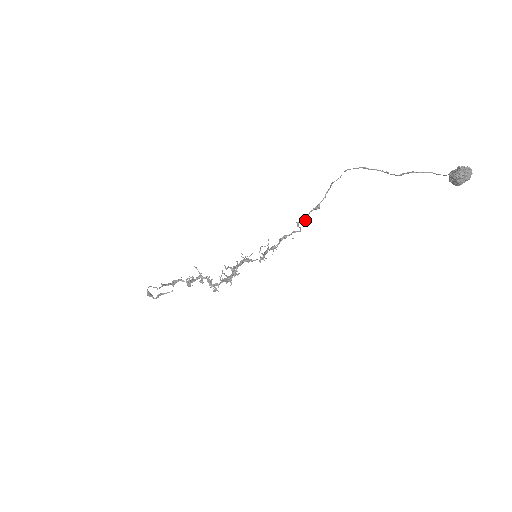
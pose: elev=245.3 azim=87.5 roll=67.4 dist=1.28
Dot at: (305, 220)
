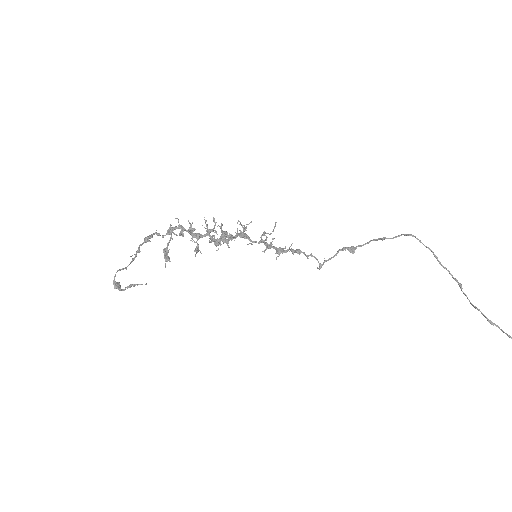
Dot at: (331, 258)
